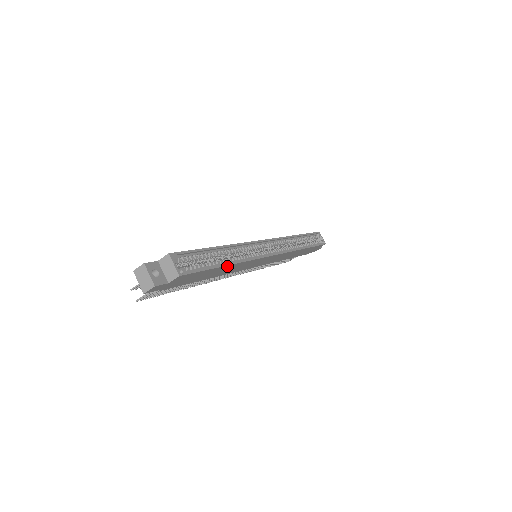
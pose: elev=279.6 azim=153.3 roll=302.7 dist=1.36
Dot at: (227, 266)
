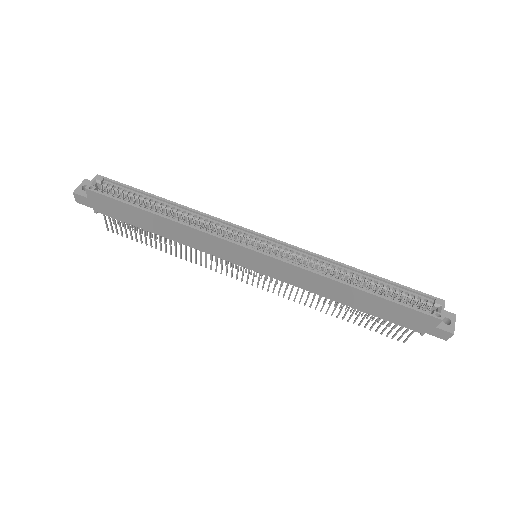
Dot at: (158, 217)
